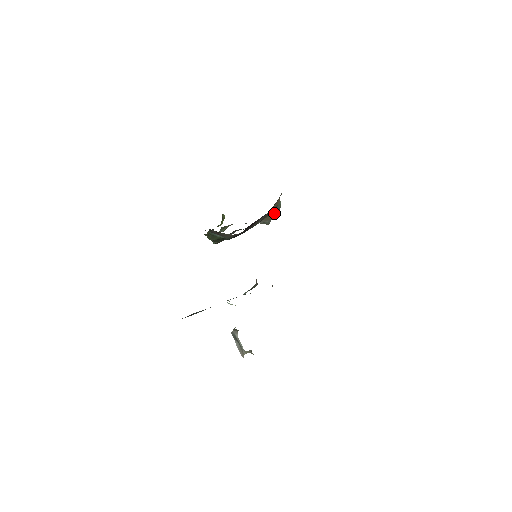
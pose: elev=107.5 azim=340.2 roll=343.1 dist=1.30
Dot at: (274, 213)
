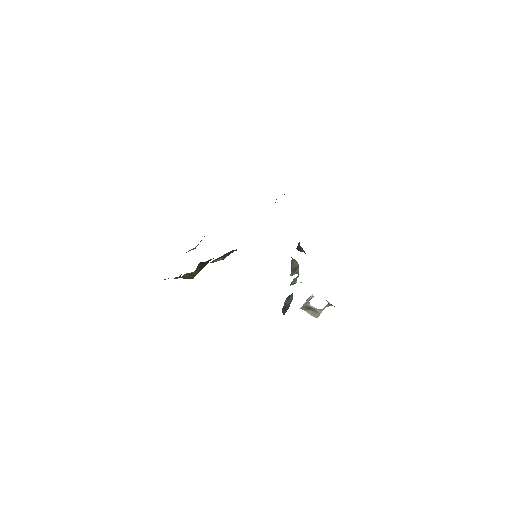
Dot at: occluded
